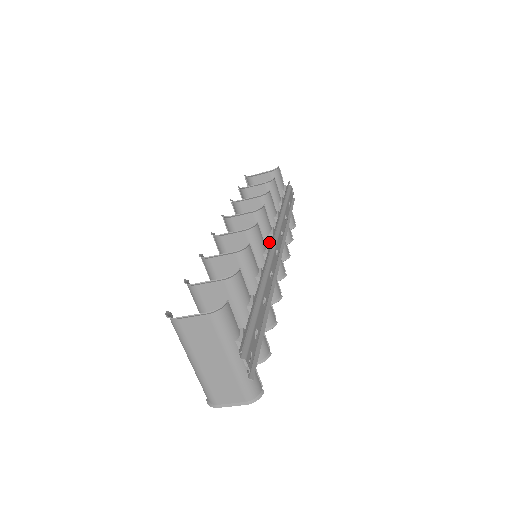
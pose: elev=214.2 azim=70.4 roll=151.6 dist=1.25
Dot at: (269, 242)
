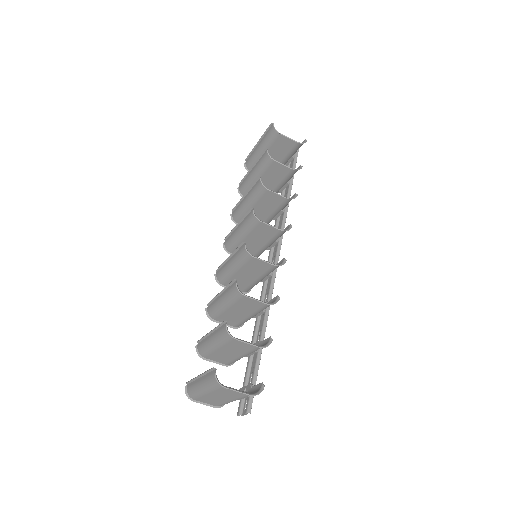
Dot at: (270, 245)
